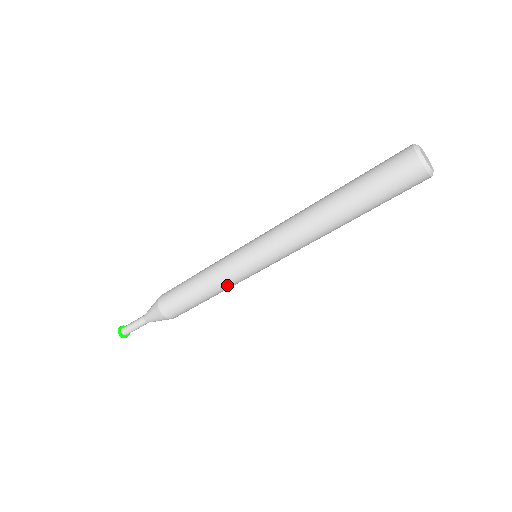
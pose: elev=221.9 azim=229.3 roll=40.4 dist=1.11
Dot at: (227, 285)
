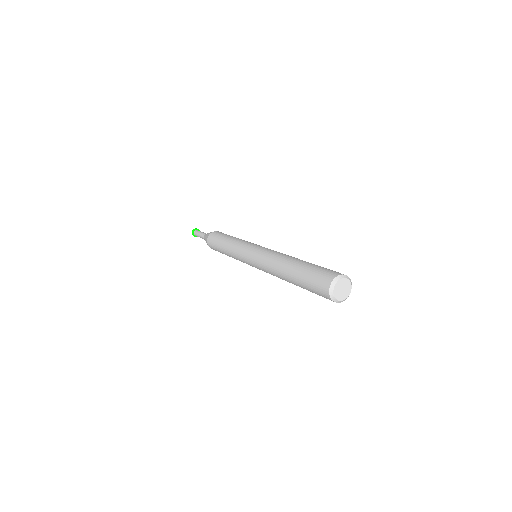
Dot at: (237, 259)
